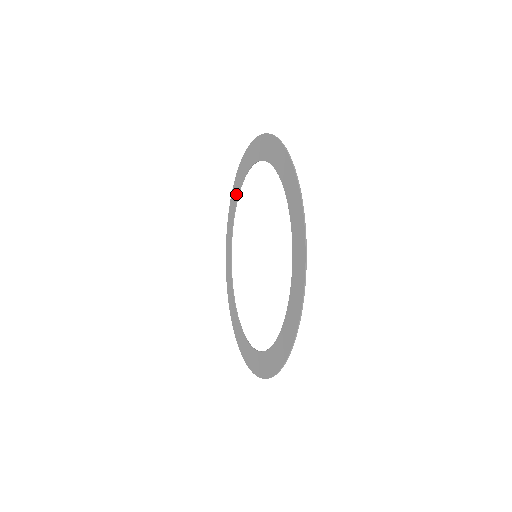
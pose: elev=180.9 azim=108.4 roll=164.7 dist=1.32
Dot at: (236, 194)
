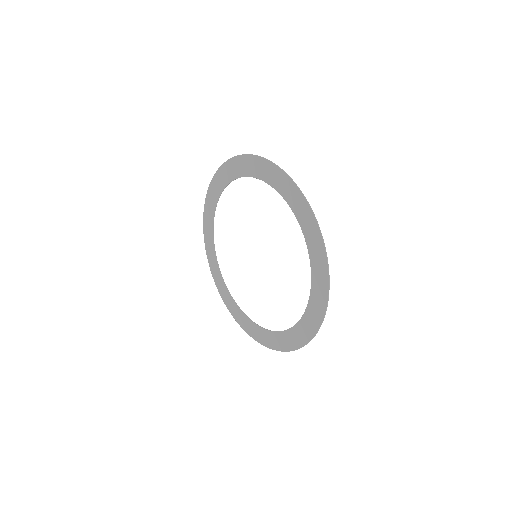
Dot at: (240, 171)
